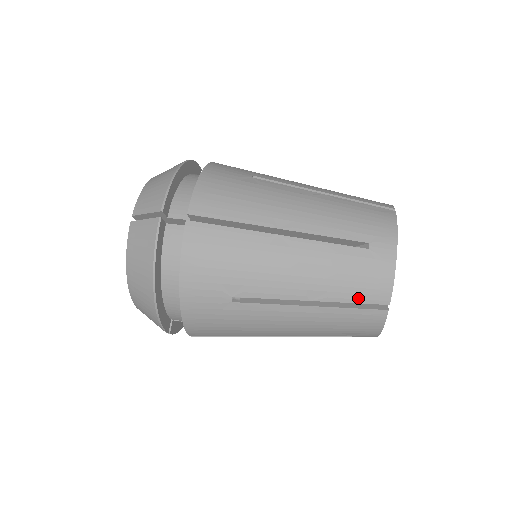
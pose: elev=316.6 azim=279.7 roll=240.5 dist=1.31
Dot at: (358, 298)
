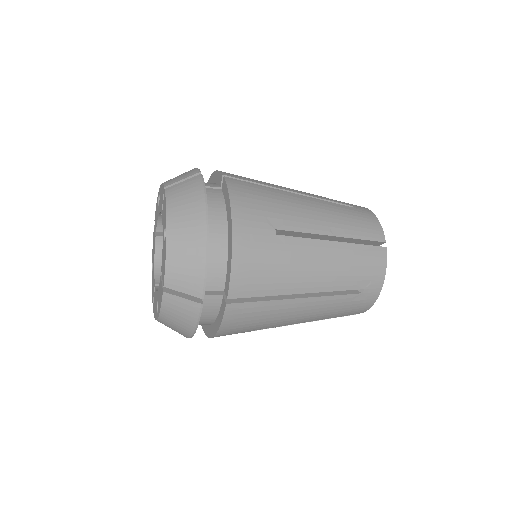
Dot at: (365, 235)
